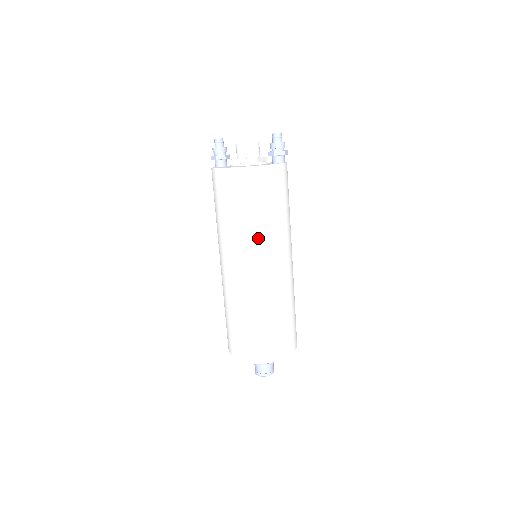
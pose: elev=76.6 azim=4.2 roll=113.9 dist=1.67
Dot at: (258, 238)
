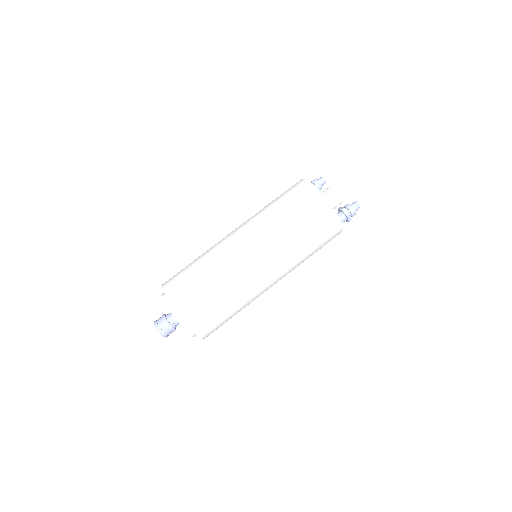
Dot at: (273, 232)
